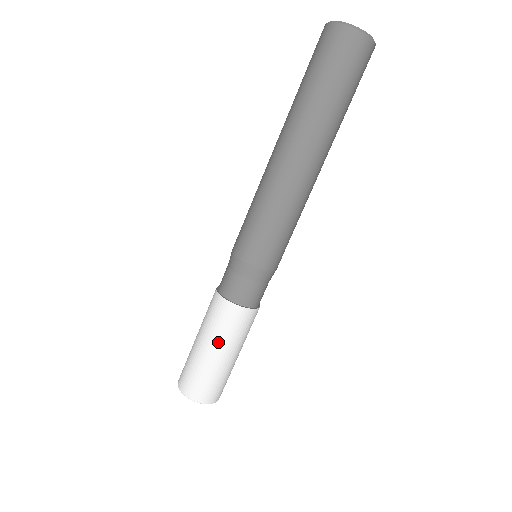
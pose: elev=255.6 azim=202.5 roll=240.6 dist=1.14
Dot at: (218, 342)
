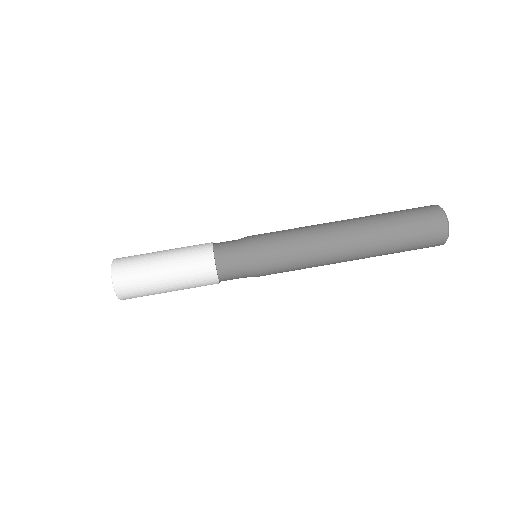
Dot at: (175, 249)
